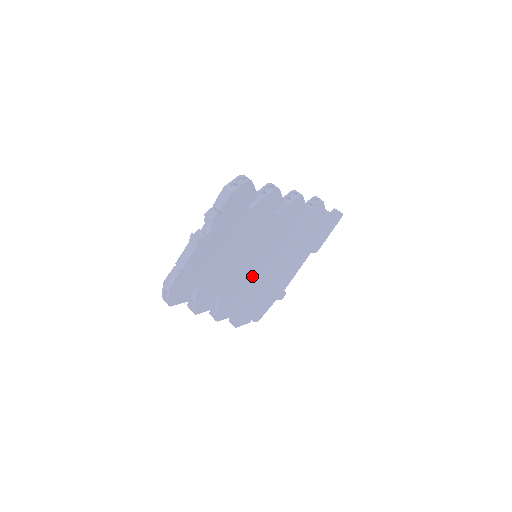
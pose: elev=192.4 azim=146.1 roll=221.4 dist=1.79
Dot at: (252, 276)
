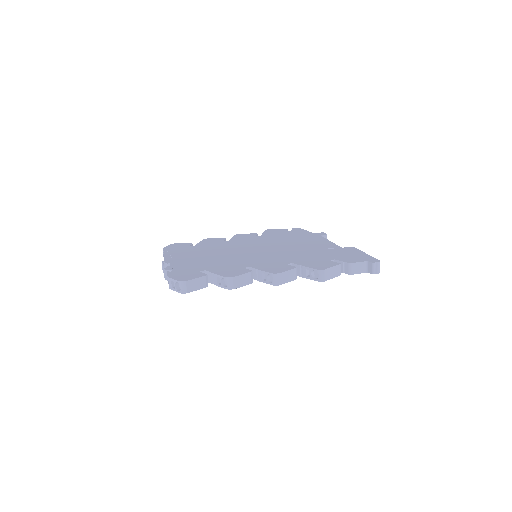
Dot at: occluded
